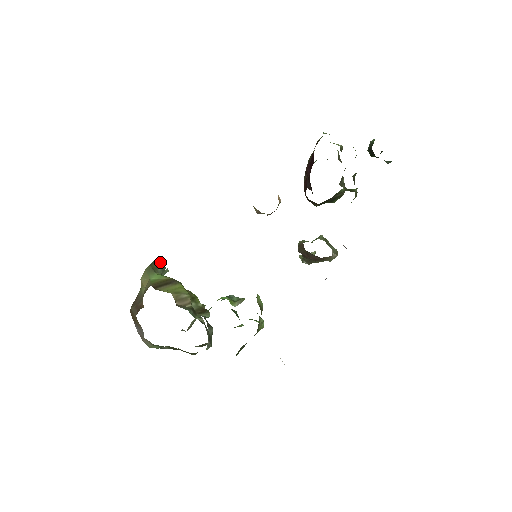
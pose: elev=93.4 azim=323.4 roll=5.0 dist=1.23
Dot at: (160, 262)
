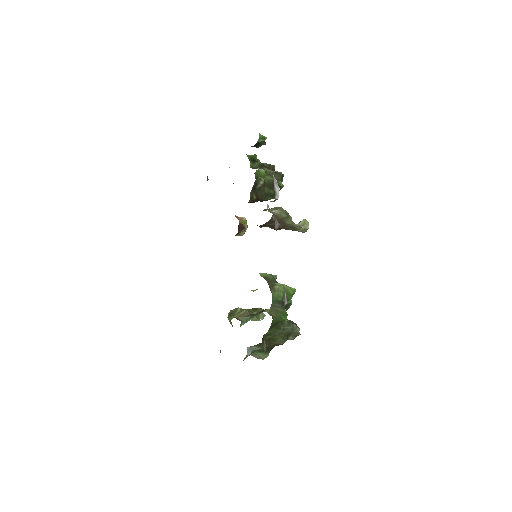
Dot at: (240, 310)
